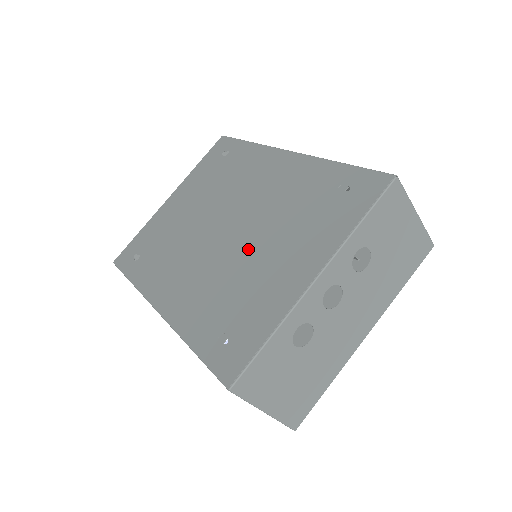
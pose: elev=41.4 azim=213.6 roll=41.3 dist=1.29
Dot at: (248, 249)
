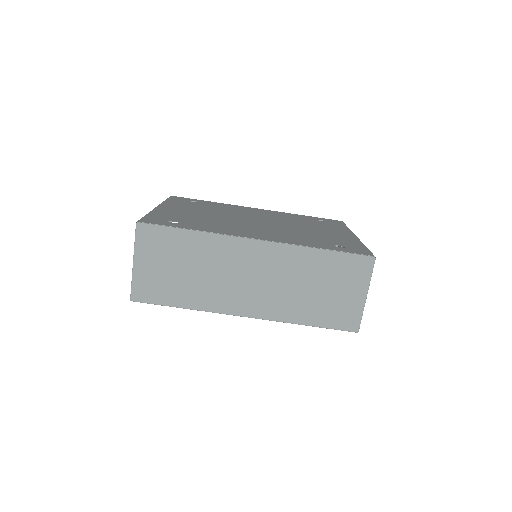
Dot at: (295, 227)
